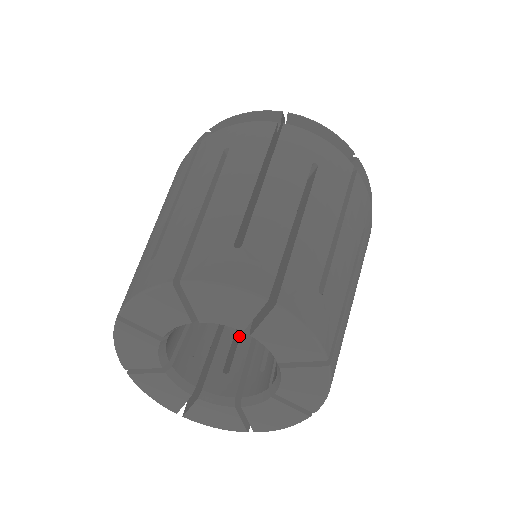
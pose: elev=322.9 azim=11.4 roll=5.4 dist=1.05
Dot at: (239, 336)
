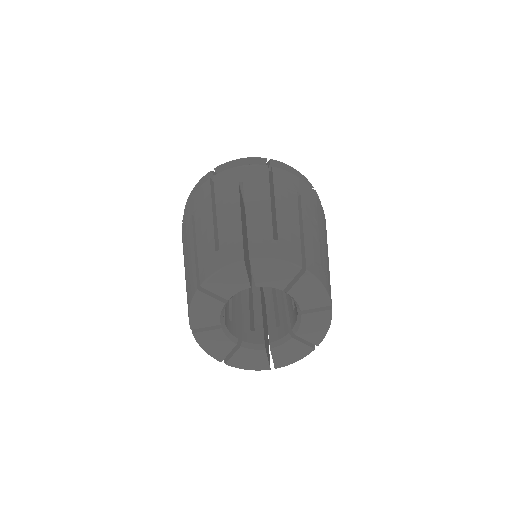
Dot at: occluded
